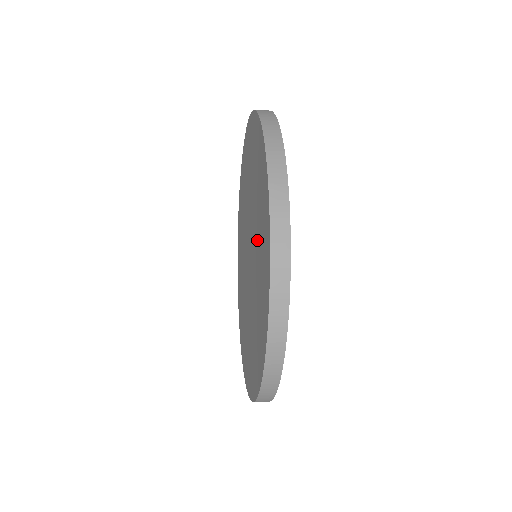
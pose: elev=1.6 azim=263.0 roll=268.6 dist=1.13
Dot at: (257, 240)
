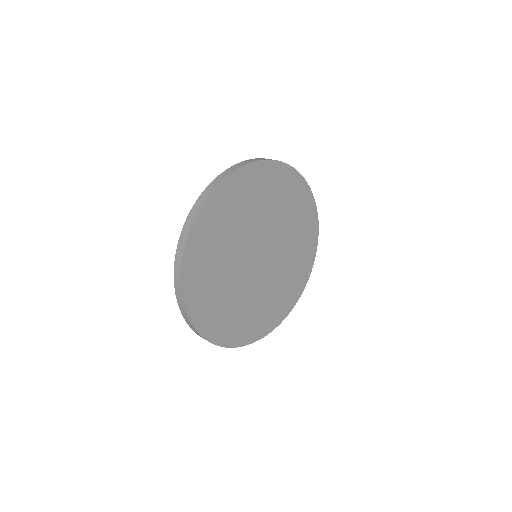
Dot at: occluded
